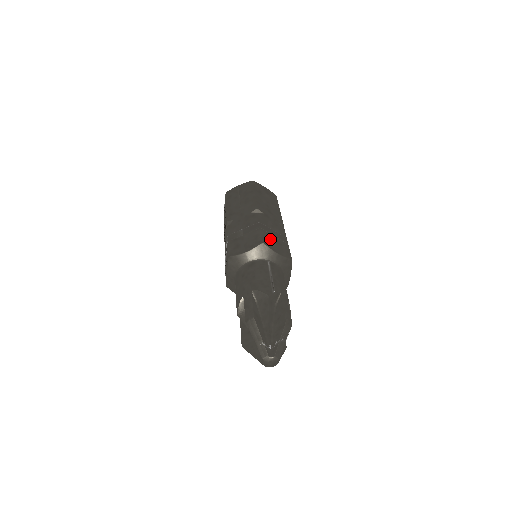
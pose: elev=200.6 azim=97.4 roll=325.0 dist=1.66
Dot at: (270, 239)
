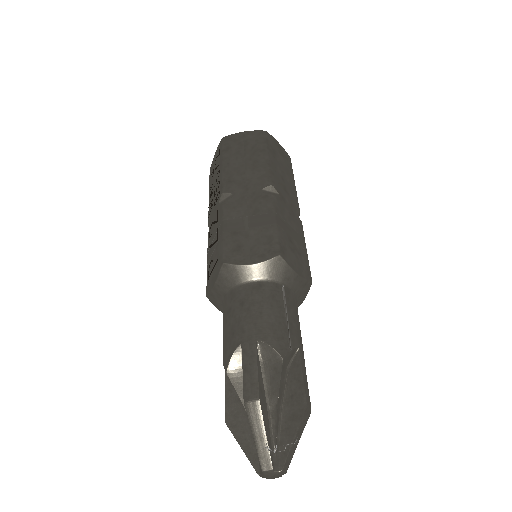
Dot at: (288, 246)
